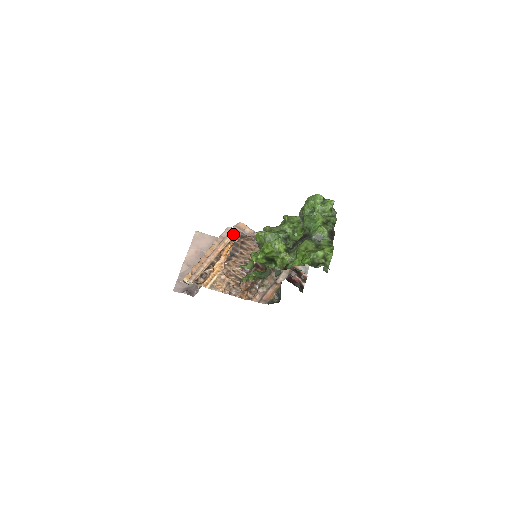
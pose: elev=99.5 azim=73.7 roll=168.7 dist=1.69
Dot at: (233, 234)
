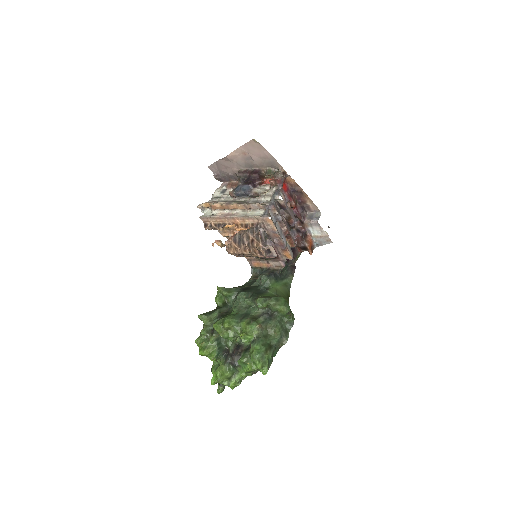
Dot at: (256, 221)
